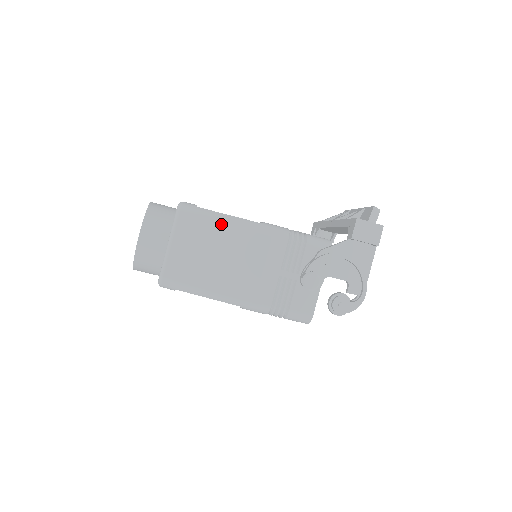
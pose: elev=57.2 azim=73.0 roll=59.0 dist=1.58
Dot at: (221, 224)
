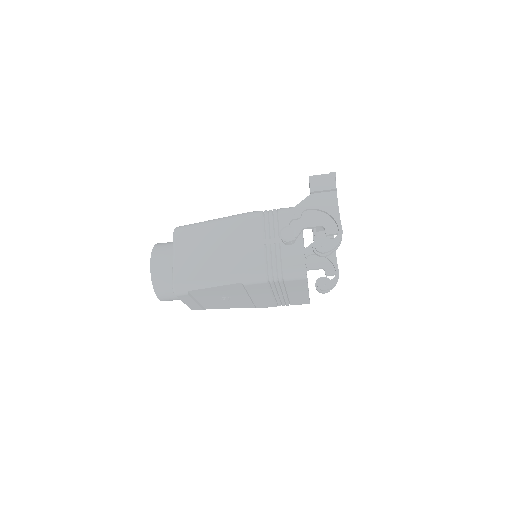
Dot at: (207, 227)
